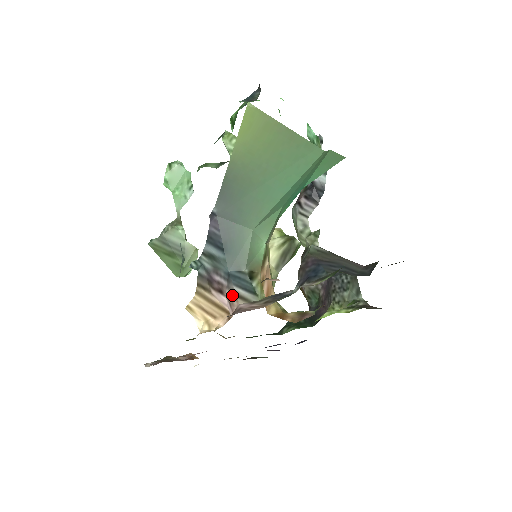
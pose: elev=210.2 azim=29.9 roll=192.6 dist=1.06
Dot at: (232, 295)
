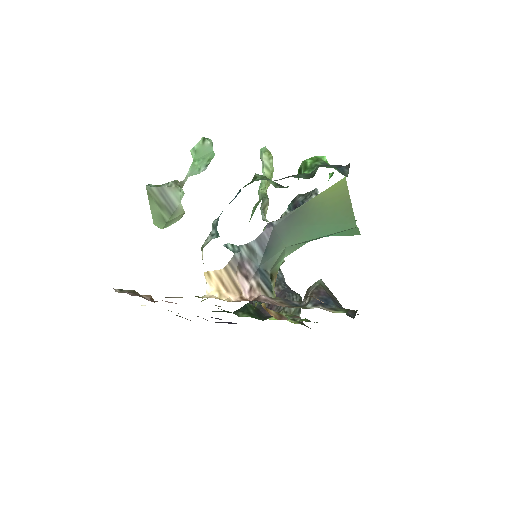
Dot at: (257, 285)
